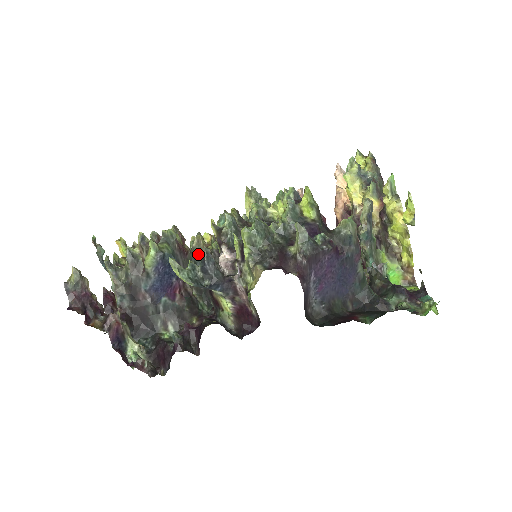
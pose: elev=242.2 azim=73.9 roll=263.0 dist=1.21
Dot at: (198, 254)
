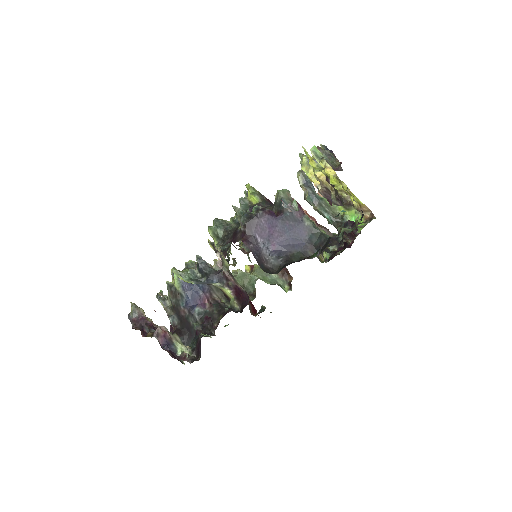
Dot at: occluded
